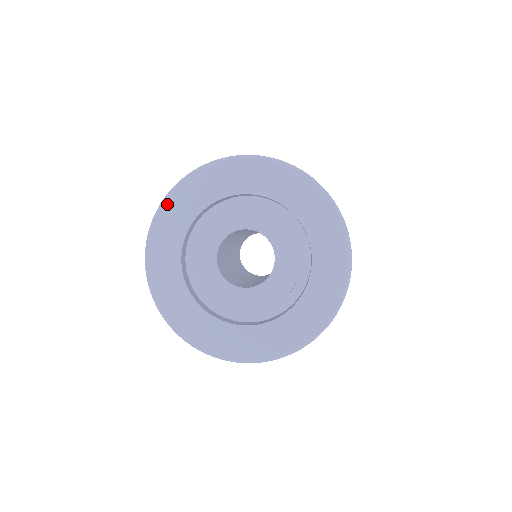
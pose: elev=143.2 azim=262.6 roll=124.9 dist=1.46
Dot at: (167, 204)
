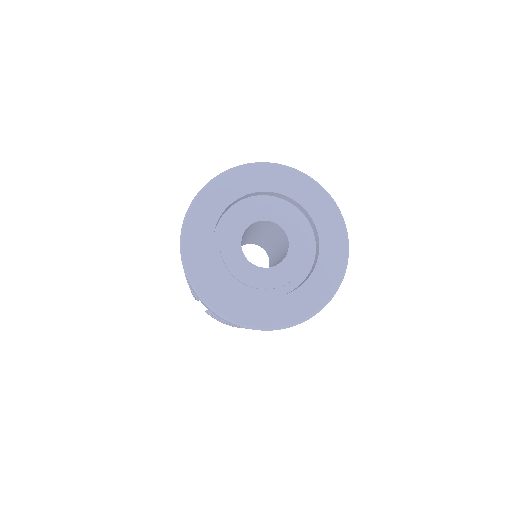
Dot at: (187, 255)
